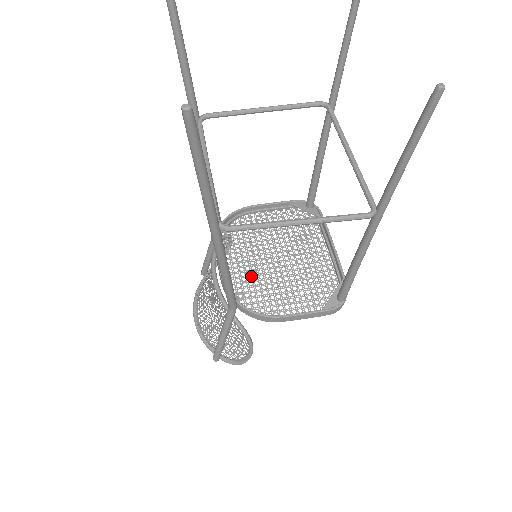
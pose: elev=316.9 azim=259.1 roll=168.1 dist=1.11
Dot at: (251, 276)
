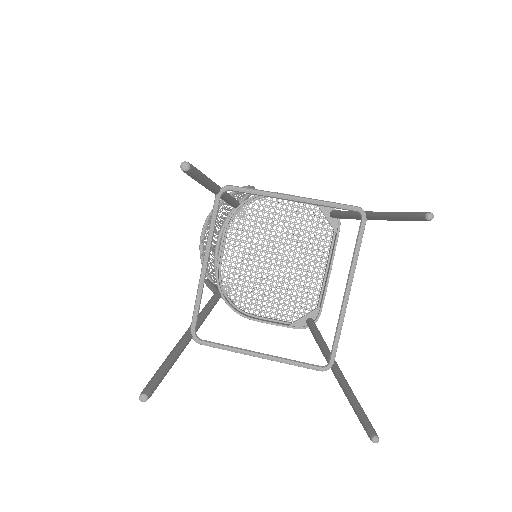
Dot at: (245, 270)
